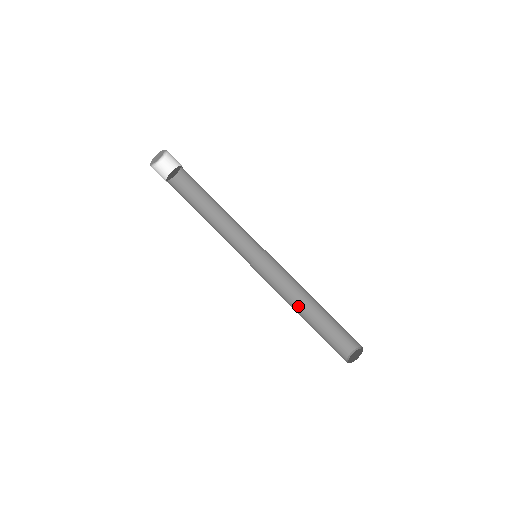
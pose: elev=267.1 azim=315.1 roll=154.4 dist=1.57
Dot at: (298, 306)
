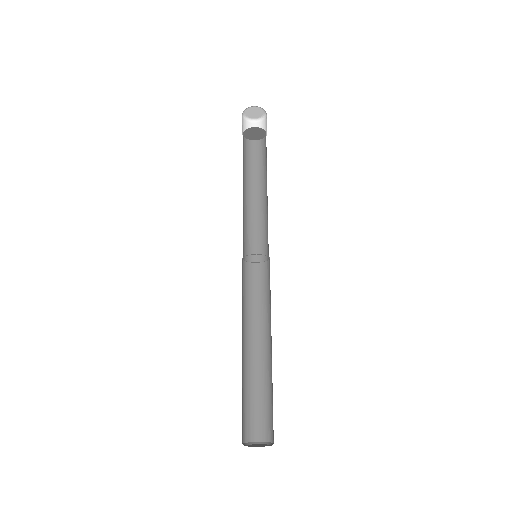
Dot at: (258, 341)
